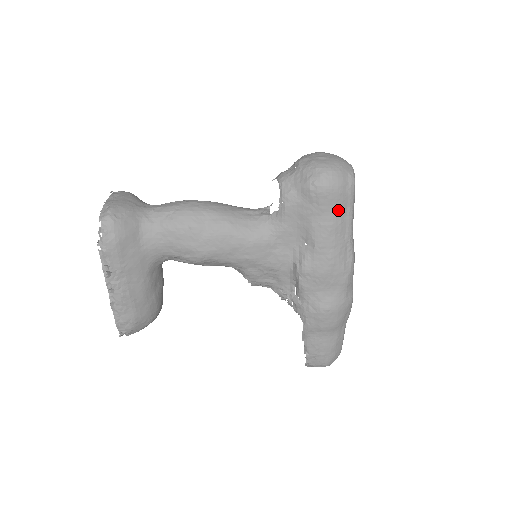
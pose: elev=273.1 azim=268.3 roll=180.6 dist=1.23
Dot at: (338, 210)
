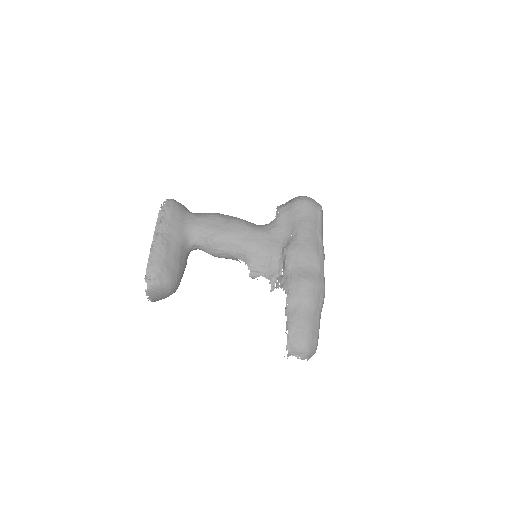
Dot at: (312, 216)
